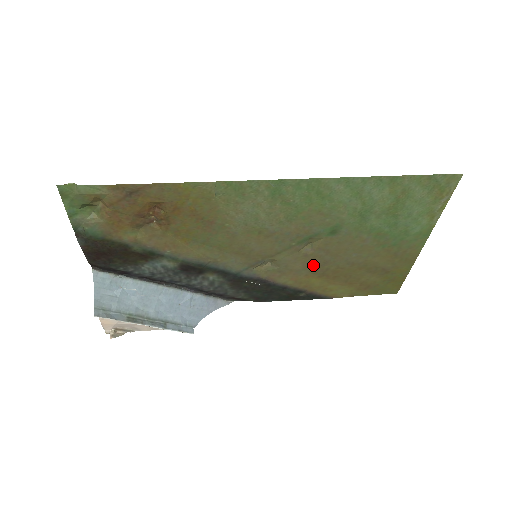
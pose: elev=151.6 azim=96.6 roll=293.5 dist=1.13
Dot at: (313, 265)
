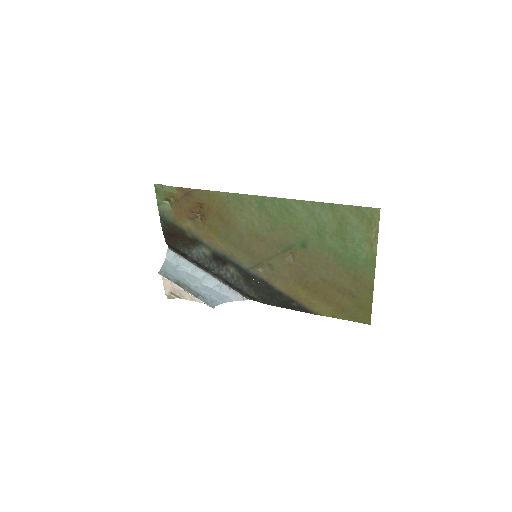
Dot at: (296, 275)
